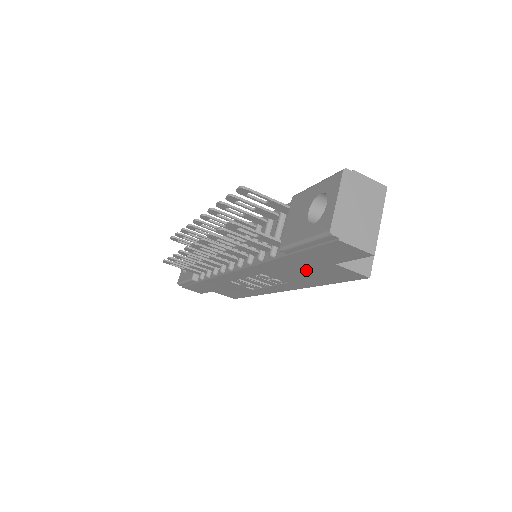
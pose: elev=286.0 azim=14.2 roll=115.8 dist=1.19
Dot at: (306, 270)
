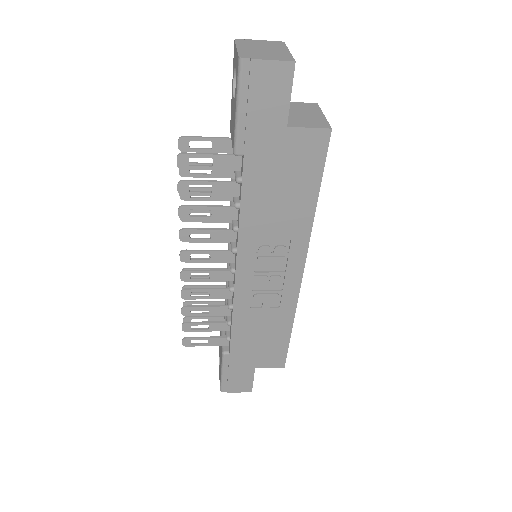
Dot at: (279, 178)
